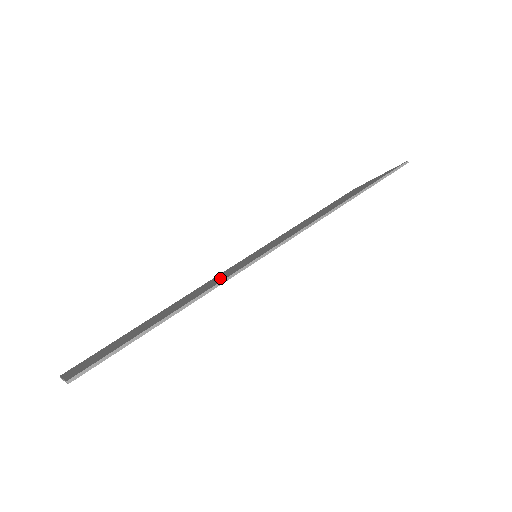
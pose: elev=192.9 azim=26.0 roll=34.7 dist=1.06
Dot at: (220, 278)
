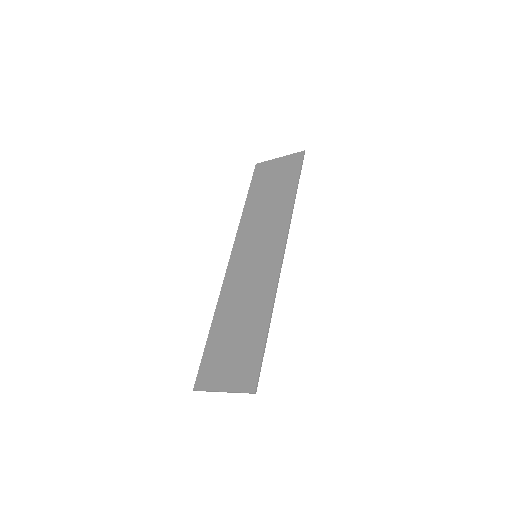
Dot at: (256, 285)
